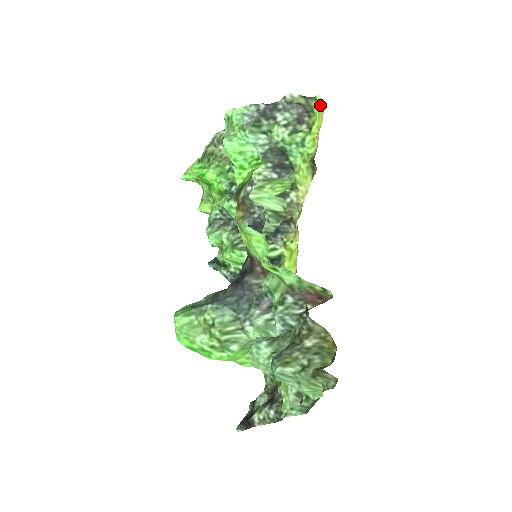
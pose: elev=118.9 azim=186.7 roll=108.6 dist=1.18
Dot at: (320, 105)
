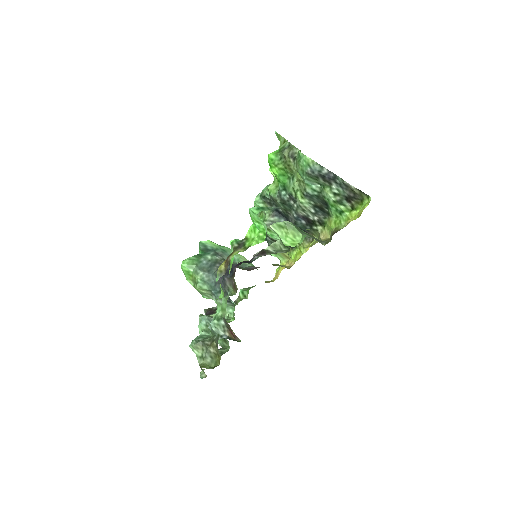
Dot at: (365, 207)
